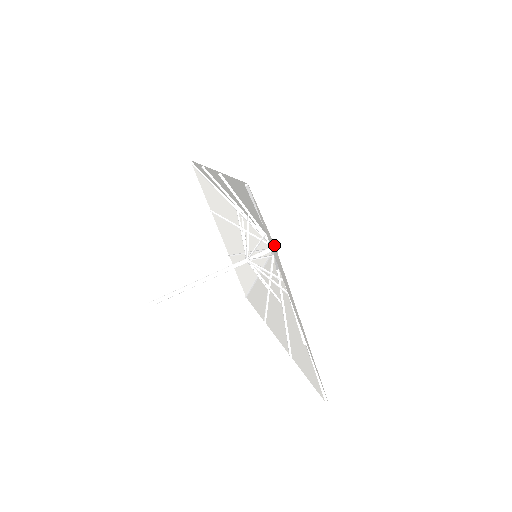
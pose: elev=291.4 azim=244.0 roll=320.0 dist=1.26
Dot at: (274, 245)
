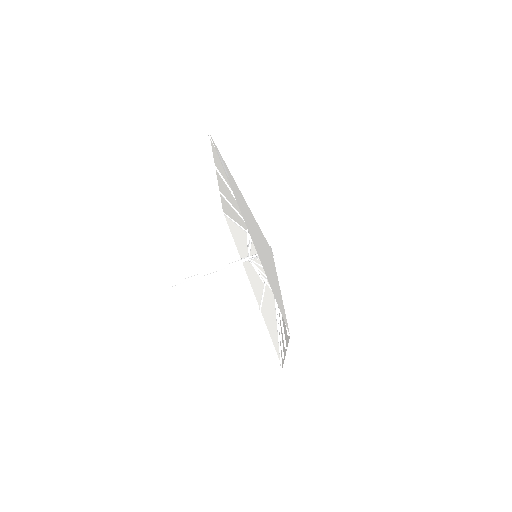
Dot at: occluded
